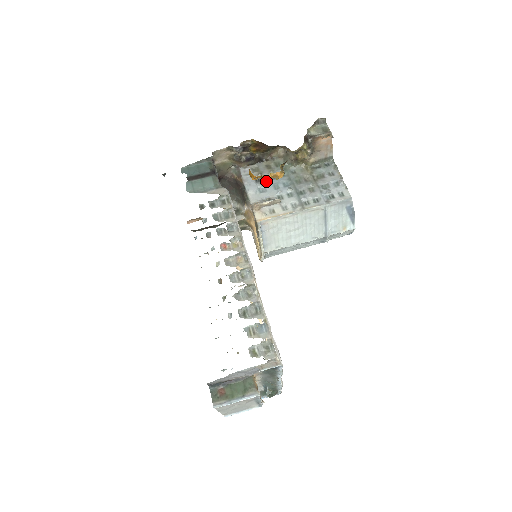
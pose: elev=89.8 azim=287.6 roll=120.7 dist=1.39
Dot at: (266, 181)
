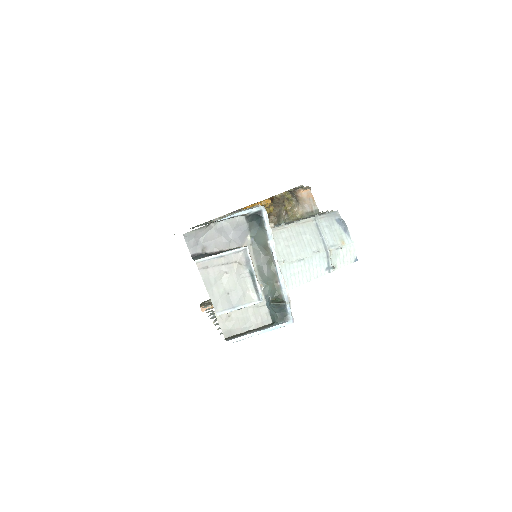
Dot at: occluded
